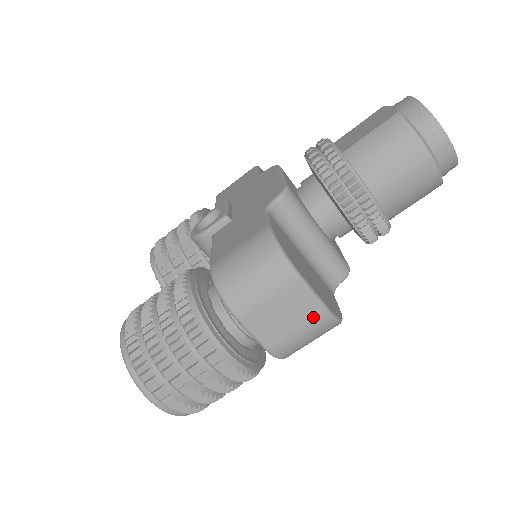
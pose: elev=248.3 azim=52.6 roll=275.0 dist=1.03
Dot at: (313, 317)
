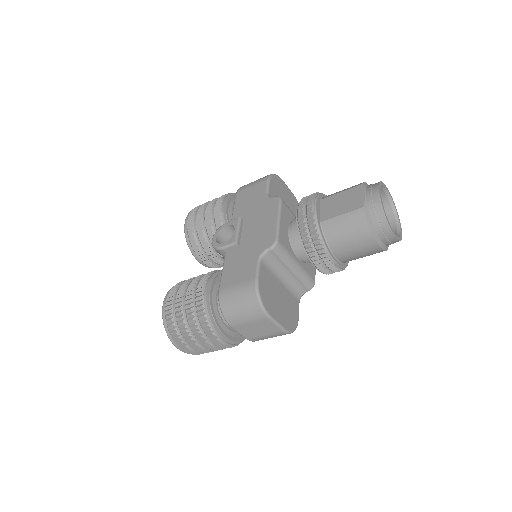
Dot at: (276, 332)
